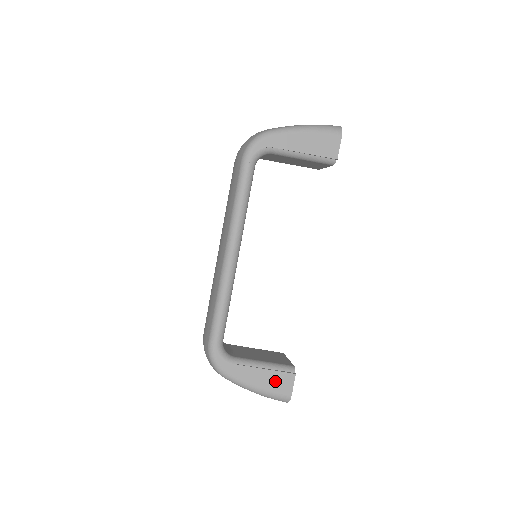
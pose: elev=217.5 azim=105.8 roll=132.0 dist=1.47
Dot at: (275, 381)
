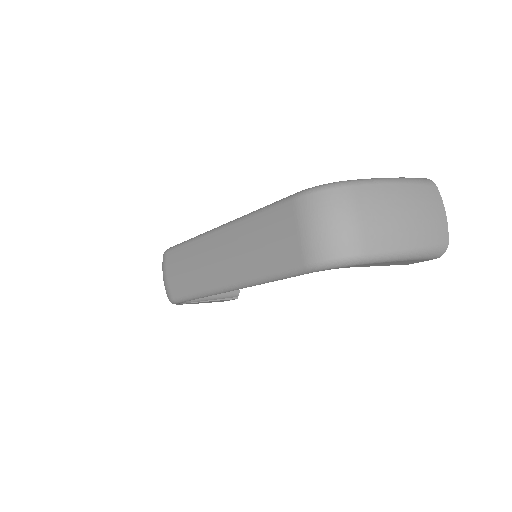
Dot at: (218, 301)
